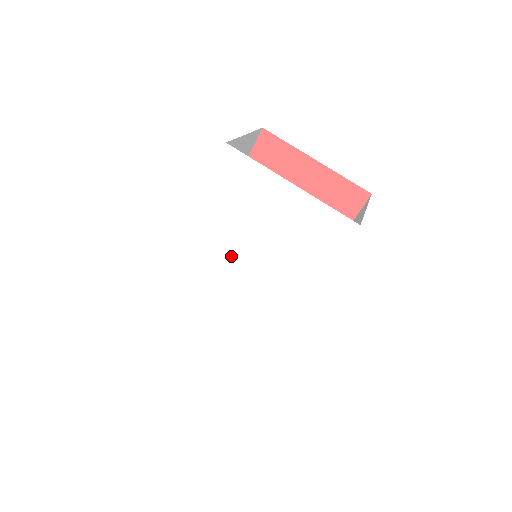
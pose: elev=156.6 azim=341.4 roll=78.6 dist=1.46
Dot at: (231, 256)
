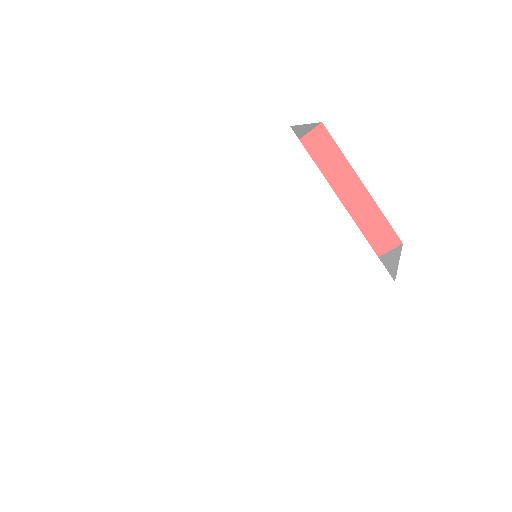
Dot at: (235, 250)
